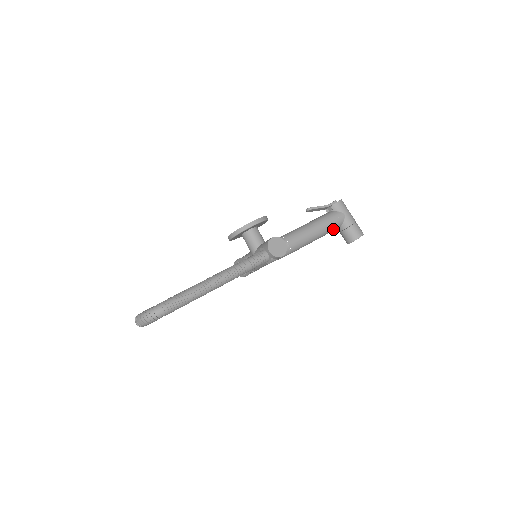
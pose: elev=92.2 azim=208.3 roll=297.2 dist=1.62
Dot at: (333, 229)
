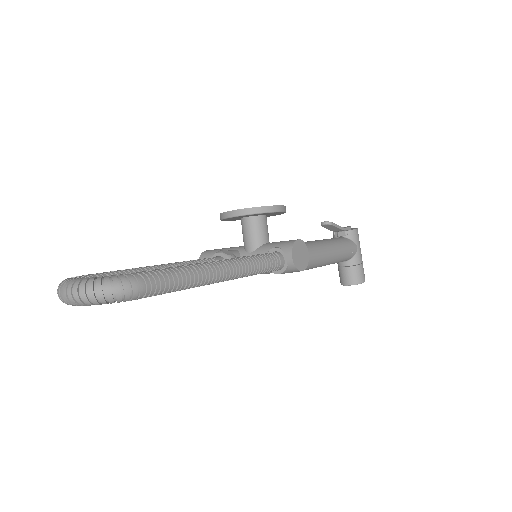
Dot at: (342, 260)
